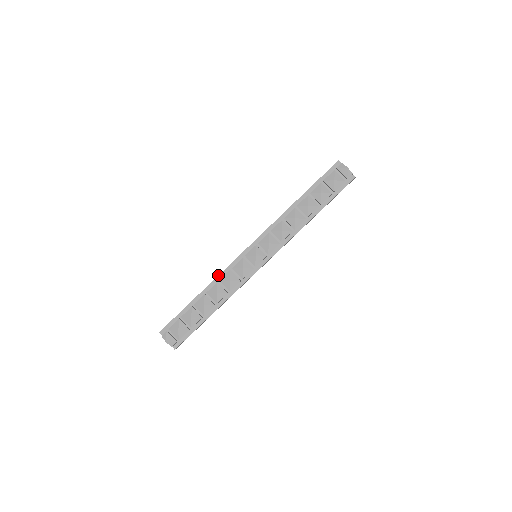
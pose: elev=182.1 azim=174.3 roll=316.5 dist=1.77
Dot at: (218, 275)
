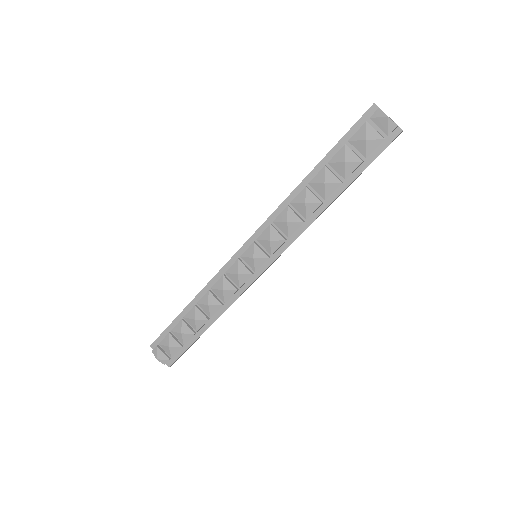
Dot at: (209, 281)
